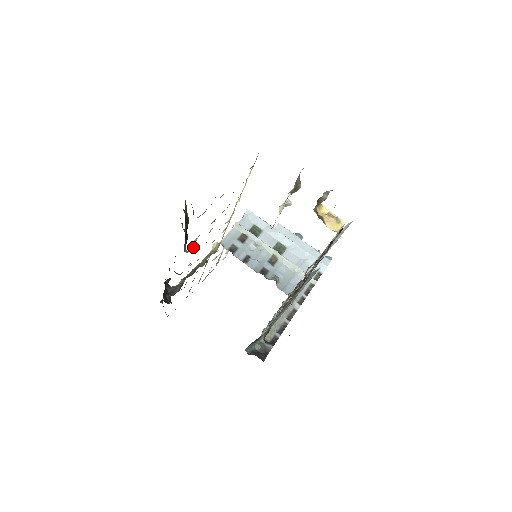
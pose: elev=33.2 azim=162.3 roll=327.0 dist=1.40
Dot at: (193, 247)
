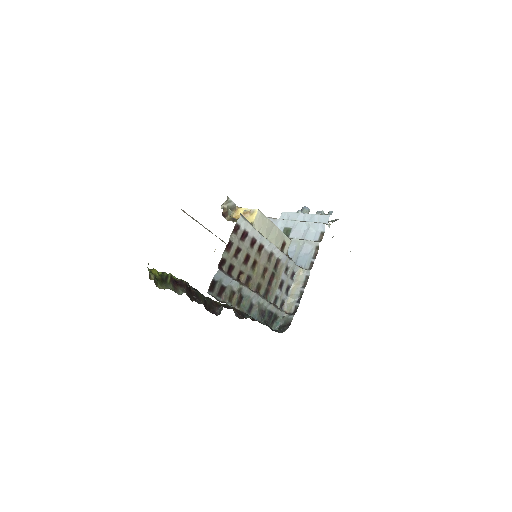
Dot at: occluded
